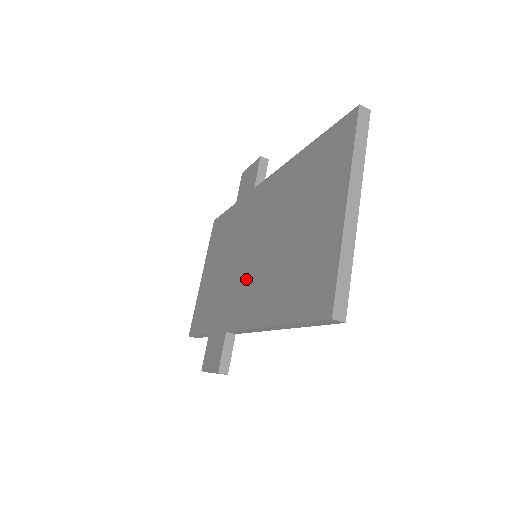
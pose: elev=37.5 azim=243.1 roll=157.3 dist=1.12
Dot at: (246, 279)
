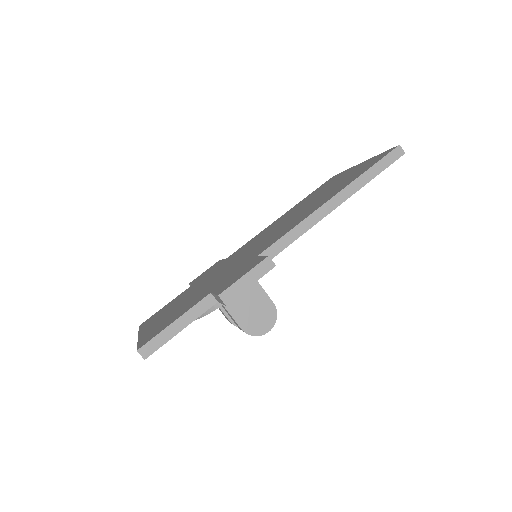
Dot at: (265, 241)
